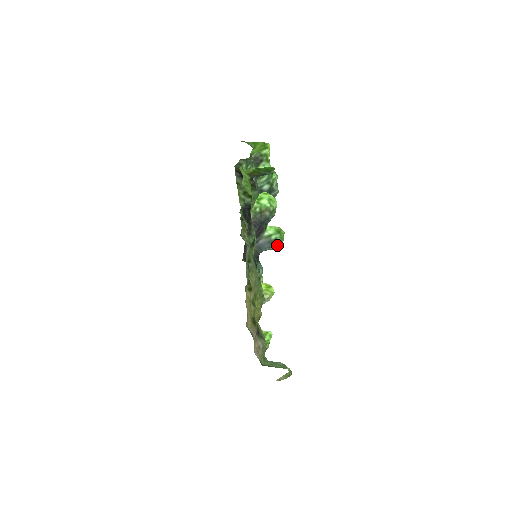
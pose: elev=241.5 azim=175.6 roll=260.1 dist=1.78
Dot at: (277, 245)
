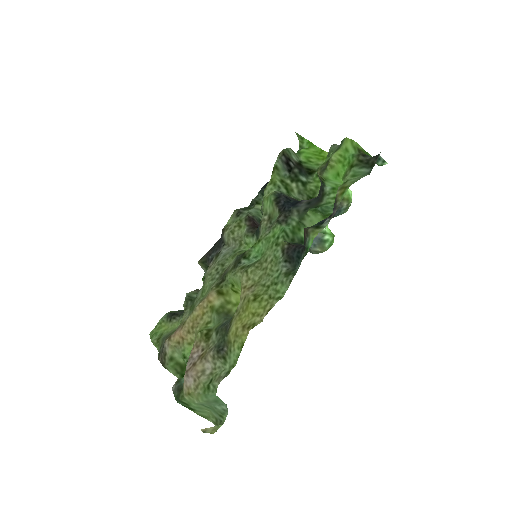
Dot at: (322, 249)
